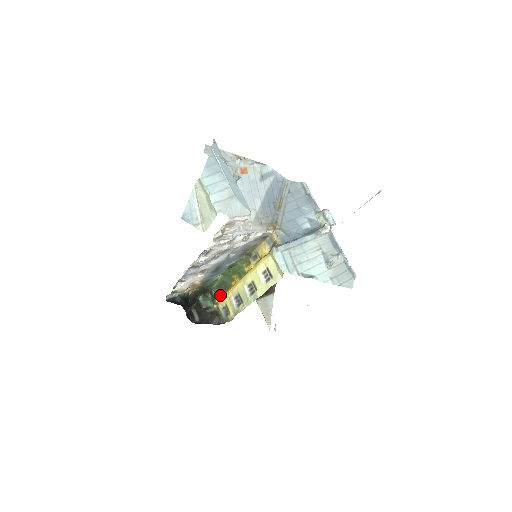
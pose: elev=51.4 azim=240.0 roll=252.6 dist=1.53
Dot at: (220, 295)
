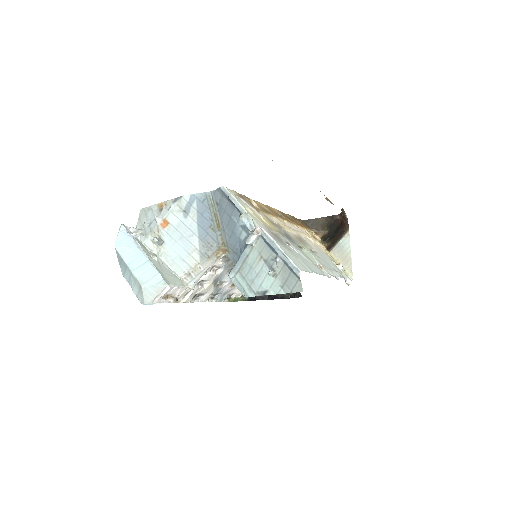
Dot at: occluded
